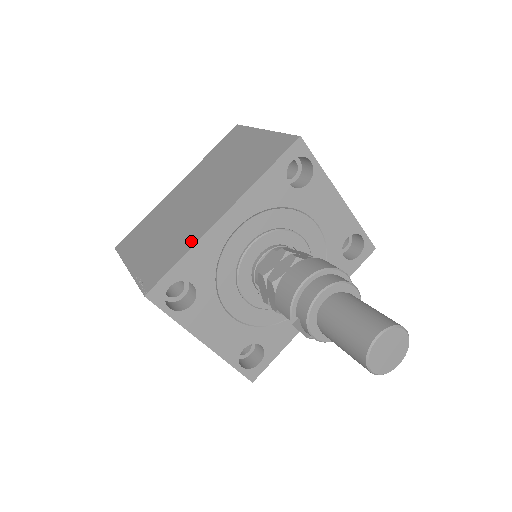
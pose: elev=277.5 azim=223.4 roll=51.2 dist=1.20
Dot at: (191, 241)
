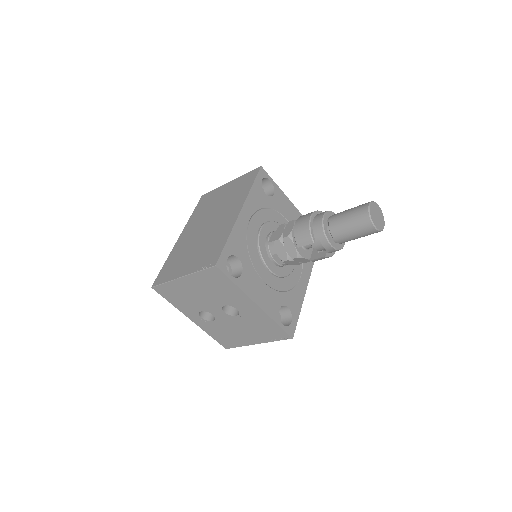
Dot at: (227, 231)
